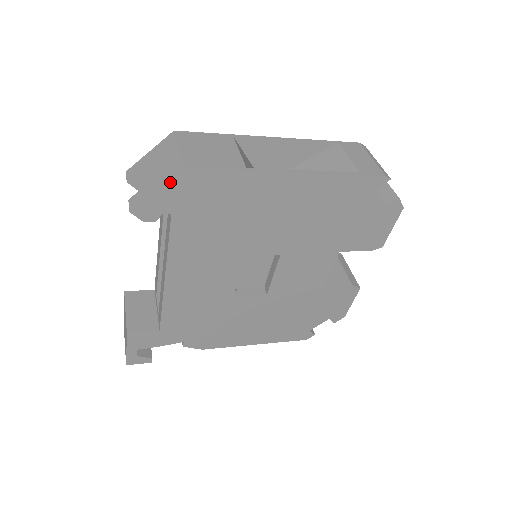
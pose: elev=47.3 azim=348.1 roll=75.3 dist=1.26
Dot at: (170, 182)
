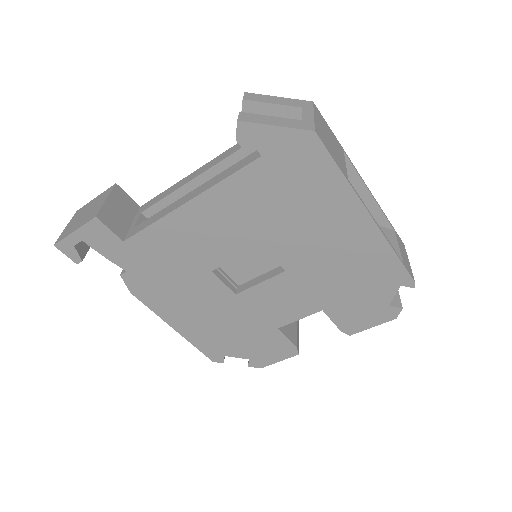
Dot at: (293, 131)
